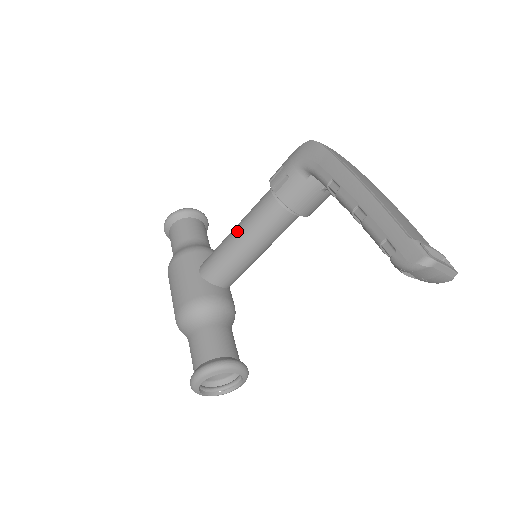
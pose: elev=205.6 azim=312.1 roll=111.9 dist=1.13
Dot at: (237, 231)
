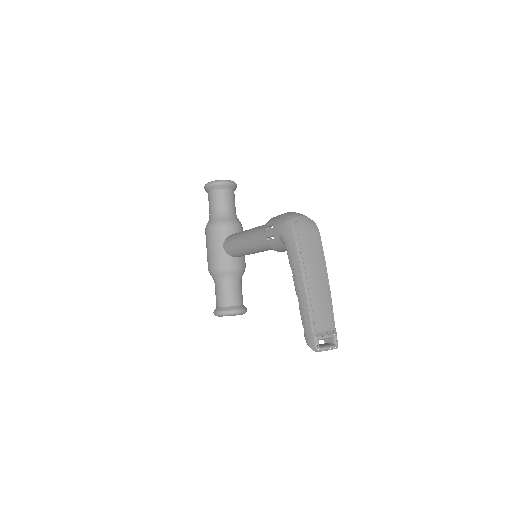
Dot at: (245, 240)
